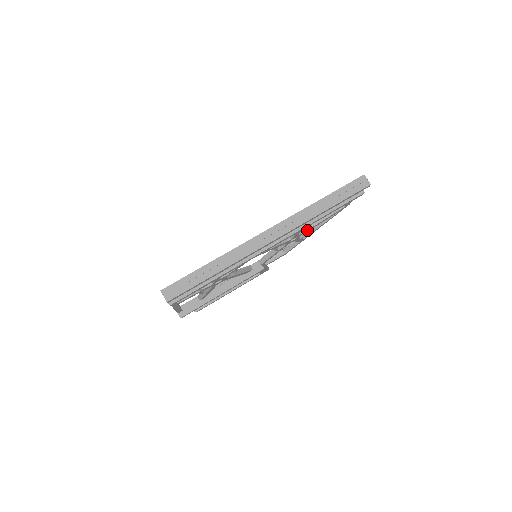
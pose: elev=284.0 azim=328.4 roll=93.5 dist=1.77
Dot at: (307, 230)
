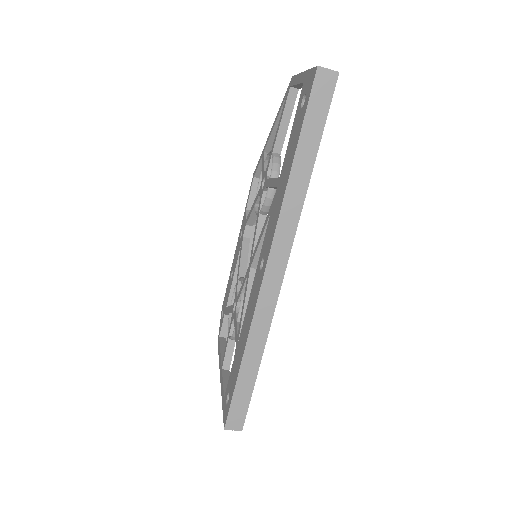
Dot at: occluded
